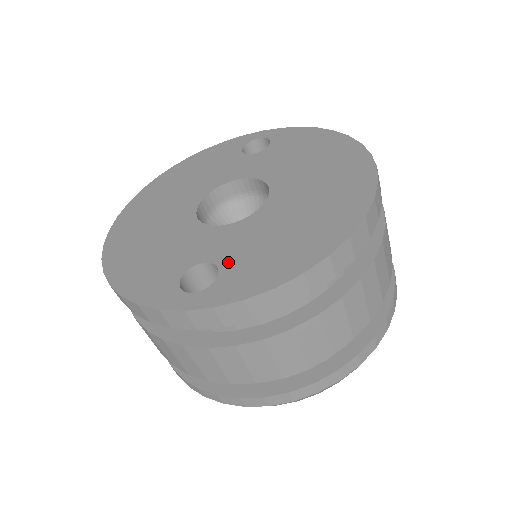
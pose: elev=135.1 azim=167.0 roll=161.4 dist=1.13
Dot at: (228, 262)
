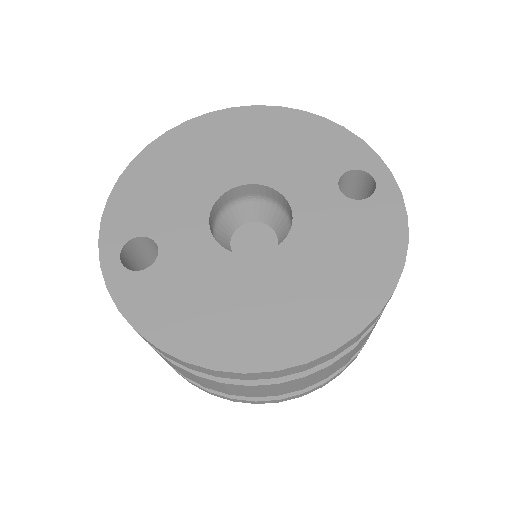
Dot at: (161, 269)
